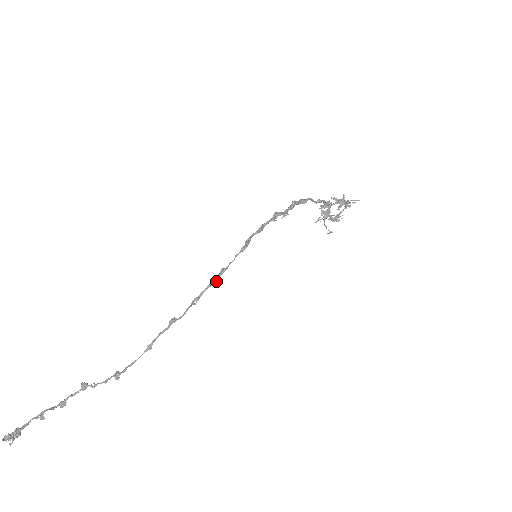
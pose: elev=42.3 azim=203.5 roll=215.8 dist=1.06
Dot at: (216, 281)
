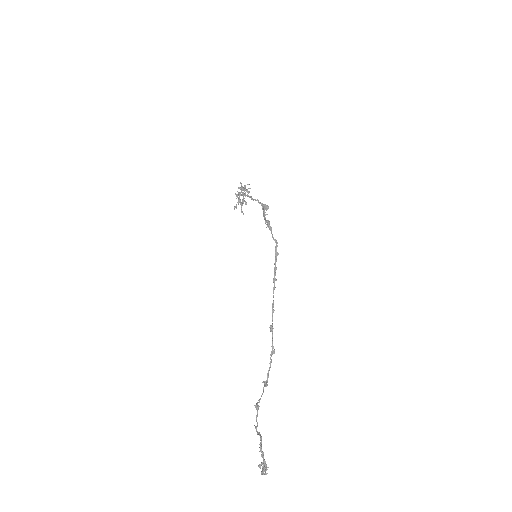
Dot at: occluded
